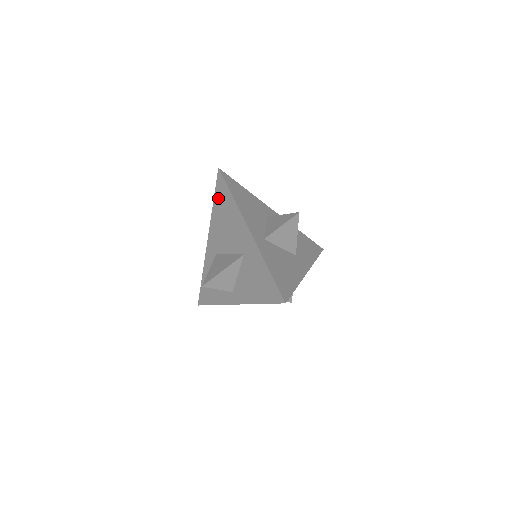
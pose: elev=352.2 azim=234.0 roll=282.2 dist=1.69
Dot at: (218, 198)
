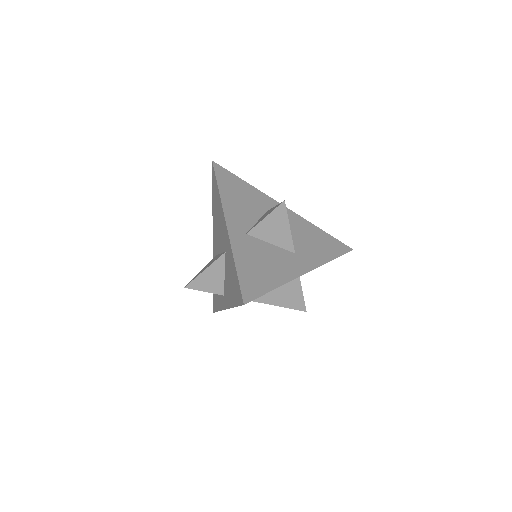
Dot at: (213, 193)
